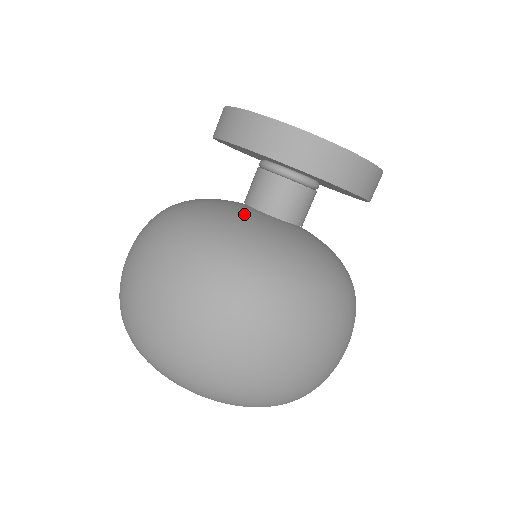
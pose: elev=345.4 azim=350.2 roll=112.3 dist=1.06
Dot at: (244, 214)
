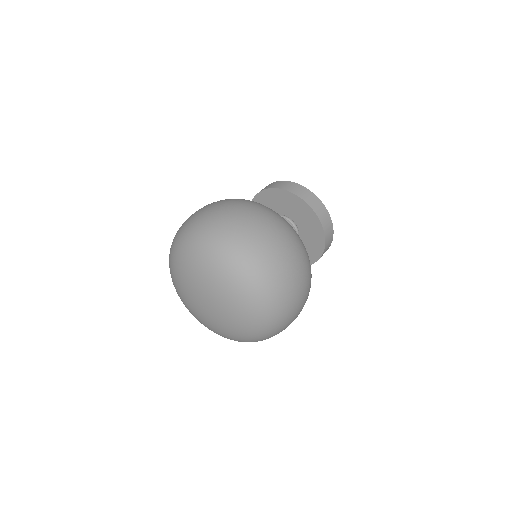
Dot at: occluded
